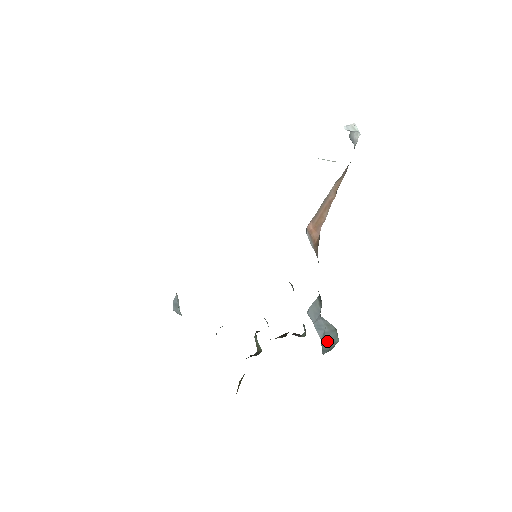
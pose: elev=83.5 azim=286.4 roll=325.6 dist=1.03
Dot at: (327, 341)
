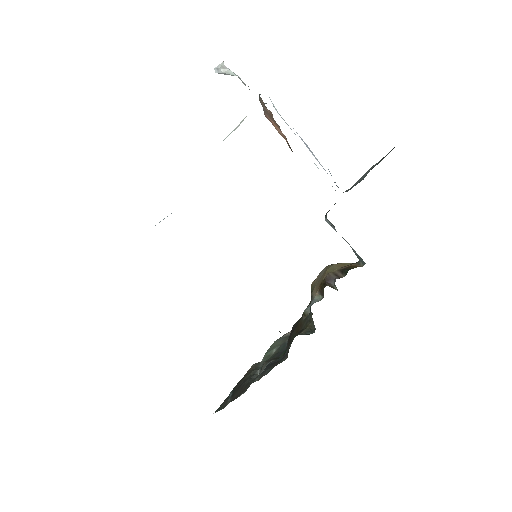
Dot at: (356, 255)
